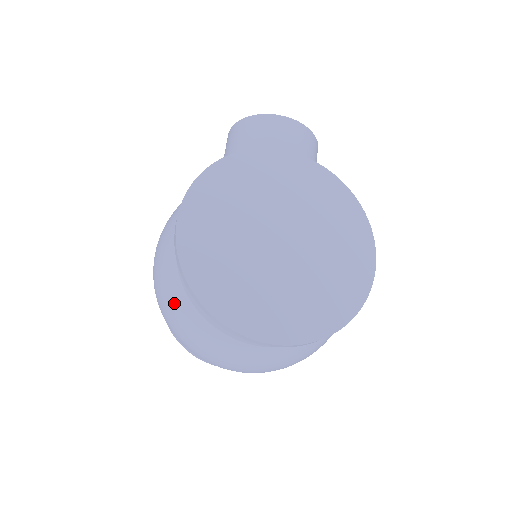
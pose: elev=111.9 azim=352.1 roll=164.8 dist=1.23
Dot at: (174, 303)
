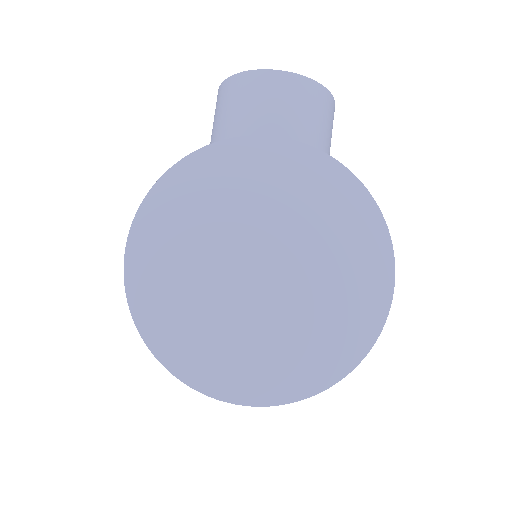
Dot at: occluded
